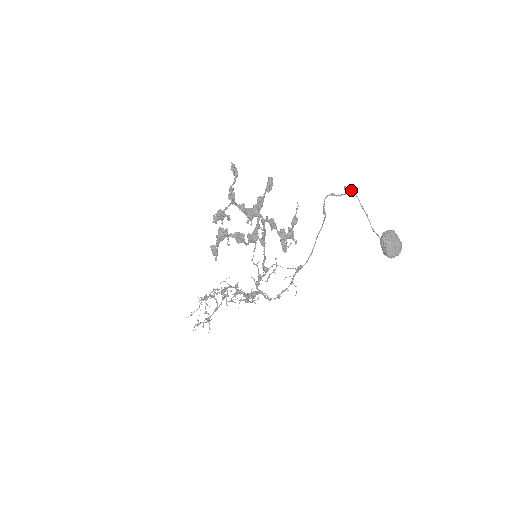
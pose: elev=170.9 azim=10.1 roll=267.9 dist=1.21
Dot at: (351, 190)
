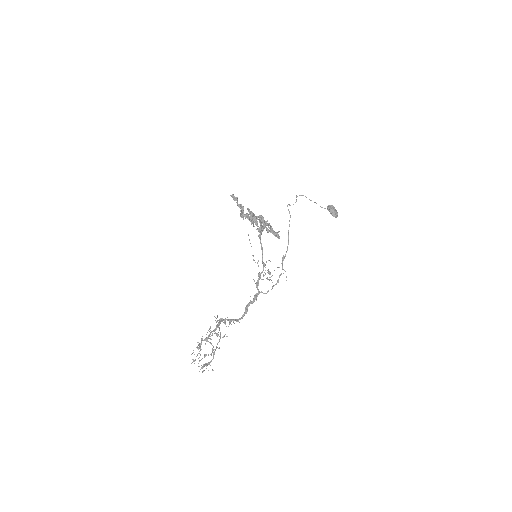
Dot at: occluded
